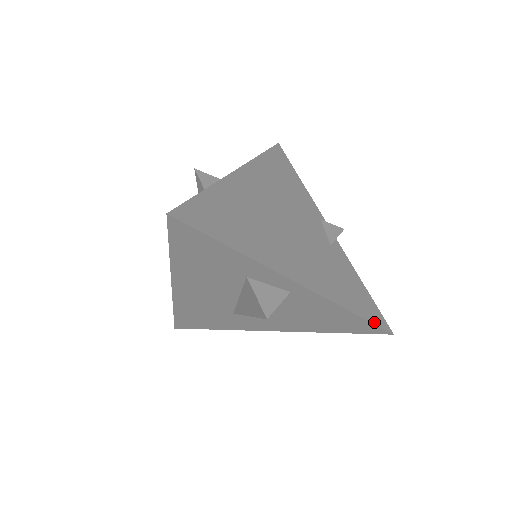
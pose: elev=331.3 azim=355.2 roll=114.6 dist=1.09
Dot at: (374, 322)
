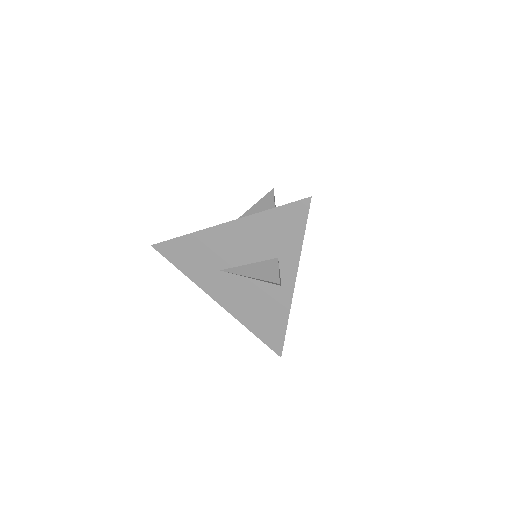
Dot at: occluded
